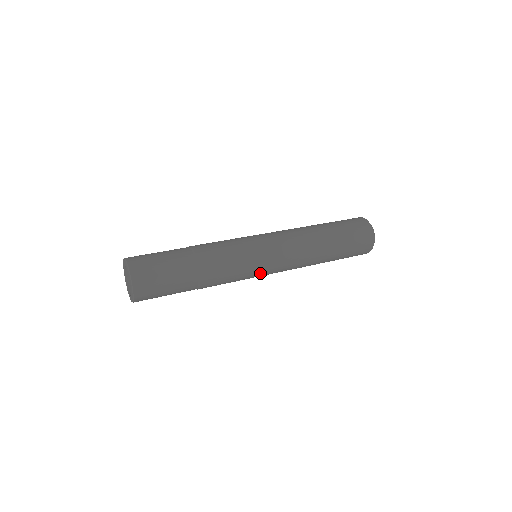
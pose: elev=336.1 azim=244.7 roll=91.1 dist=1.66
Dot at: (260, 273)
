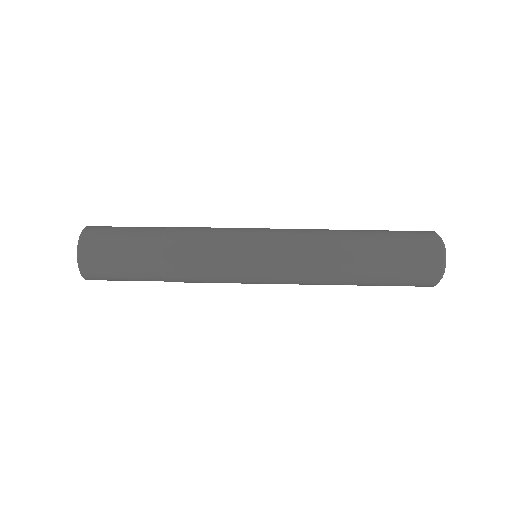
Dot at: occluded
